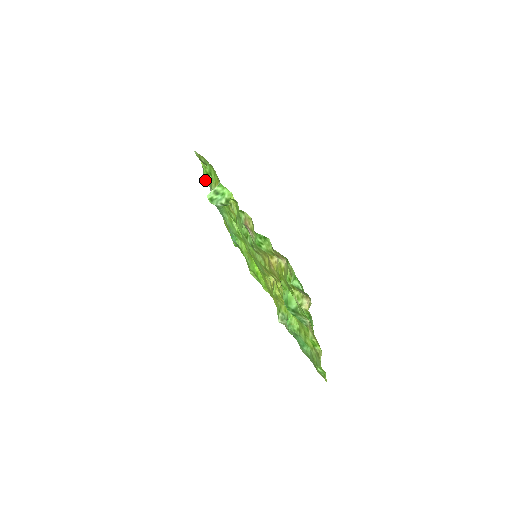
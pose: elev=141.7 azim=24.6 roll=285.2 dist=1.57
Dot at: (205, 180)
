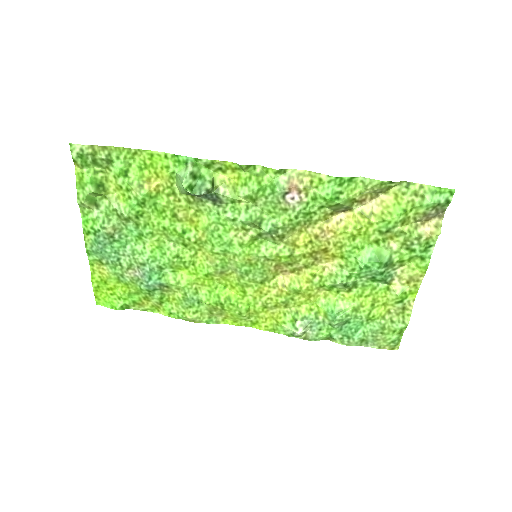
Dot at: (85, 200)
